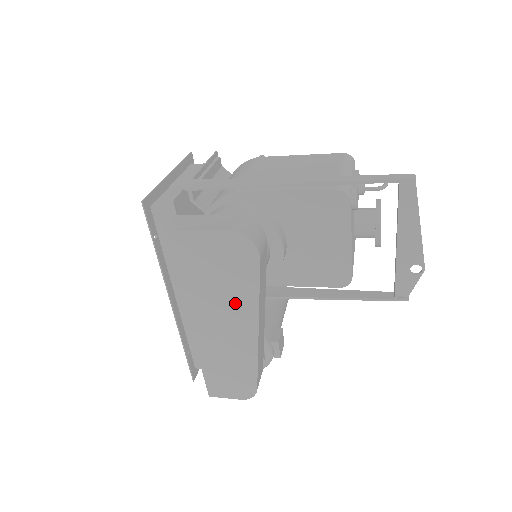
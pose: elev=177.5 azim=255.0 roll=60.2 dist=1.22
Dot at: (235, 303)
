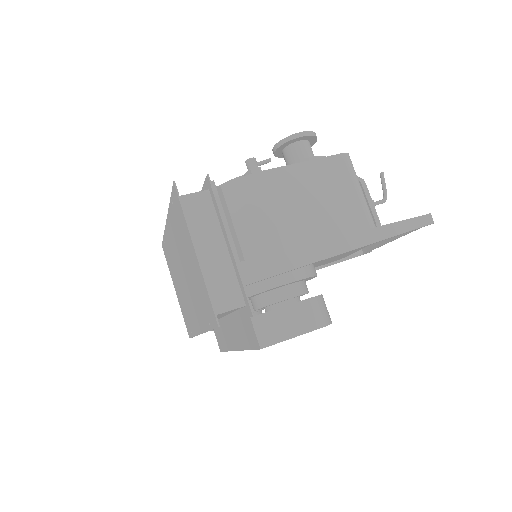
Dot at: occluded
